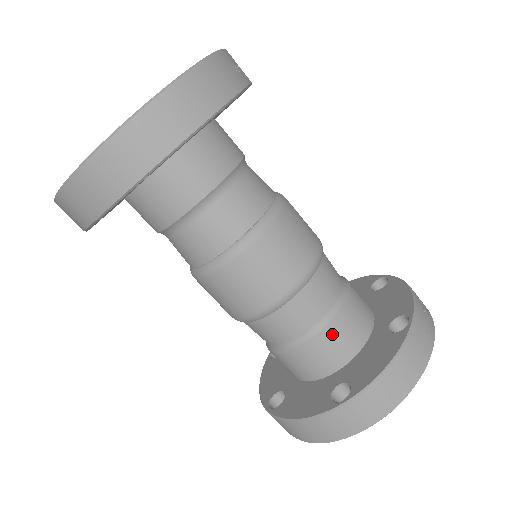
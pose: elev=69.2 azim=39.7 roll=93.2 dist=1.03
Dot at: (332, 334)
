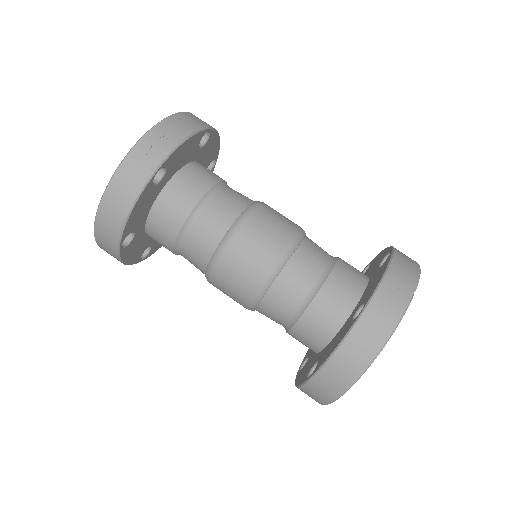
Dot at: (306, 321)
